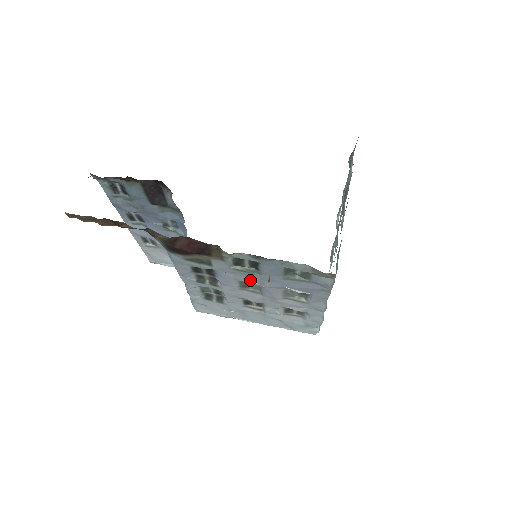
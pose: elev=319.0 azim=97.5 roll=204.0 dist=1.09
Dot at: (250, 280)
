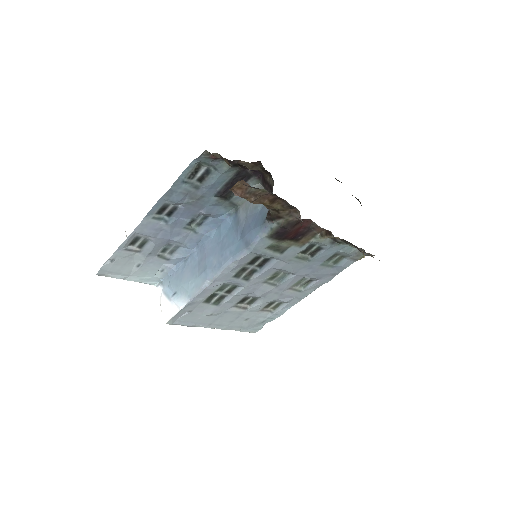
Dot at: (292, 268)
